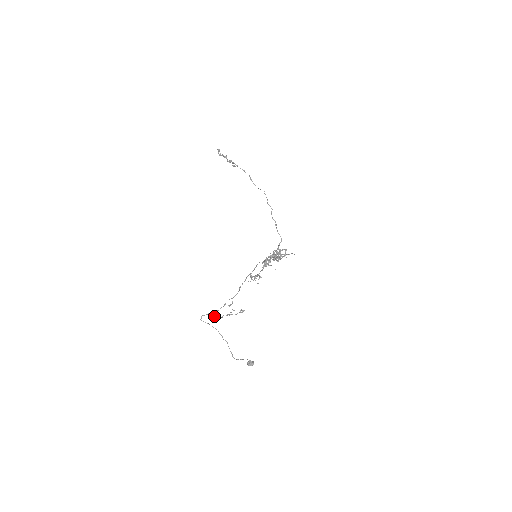
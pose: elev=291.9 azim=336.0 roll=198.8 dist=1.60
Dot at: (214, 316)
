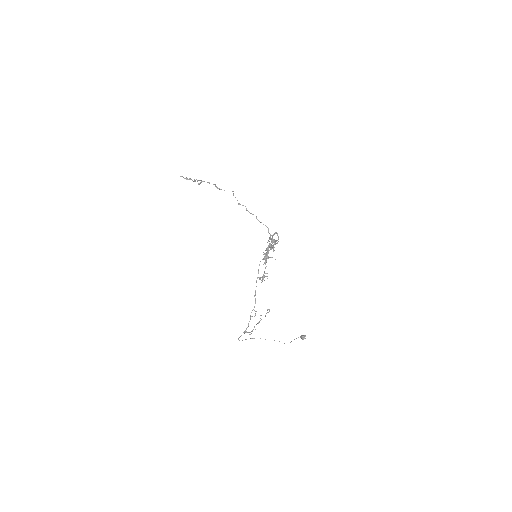
Dot at: occluded
